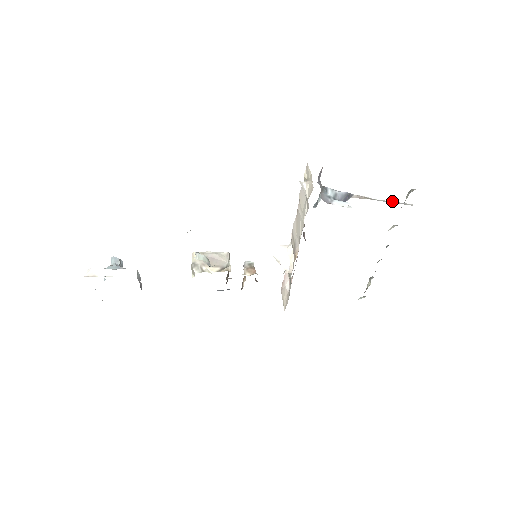
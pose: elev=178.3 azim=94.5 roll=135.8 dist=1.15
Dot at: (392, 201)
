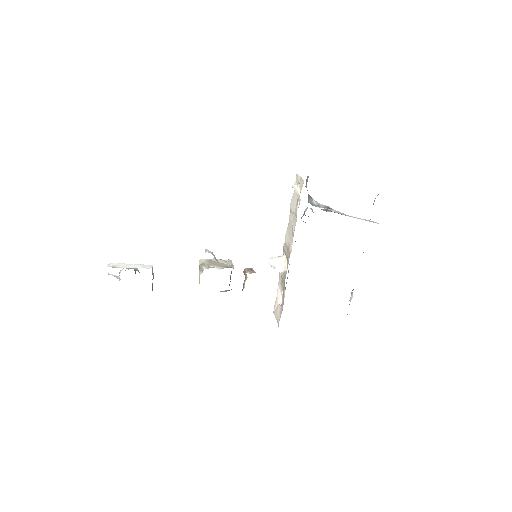
Dot at: occluded
